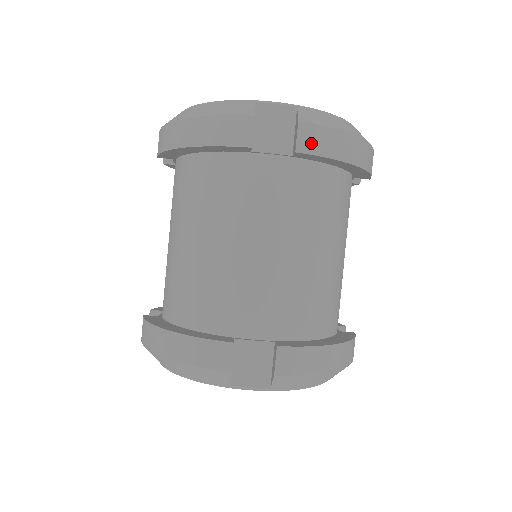
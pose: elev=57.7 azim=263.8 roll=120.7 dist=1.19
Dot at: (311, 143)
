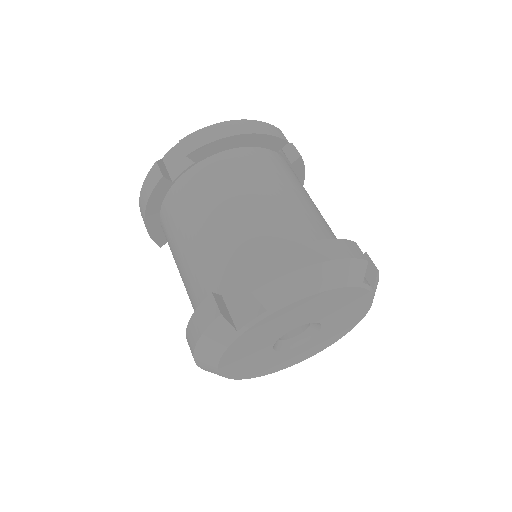
Dot at: (193, 144)
